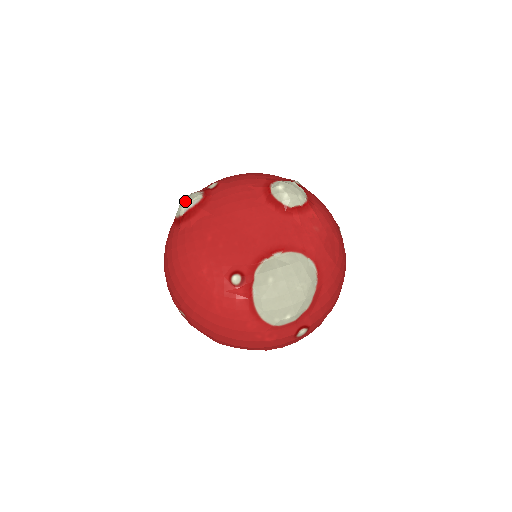
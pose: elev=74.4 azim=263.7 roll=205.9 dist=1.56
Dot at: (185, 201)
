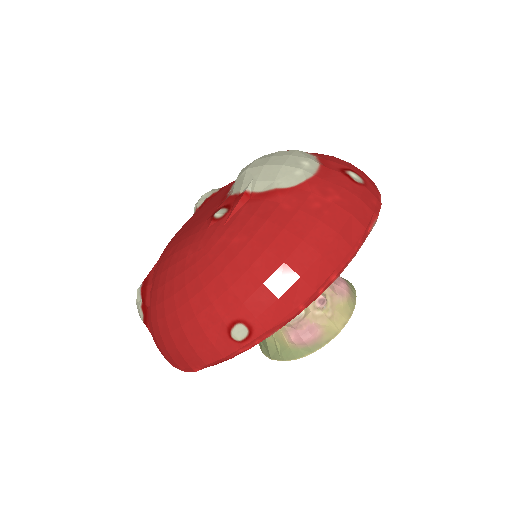
Dot at: (136, 300)
